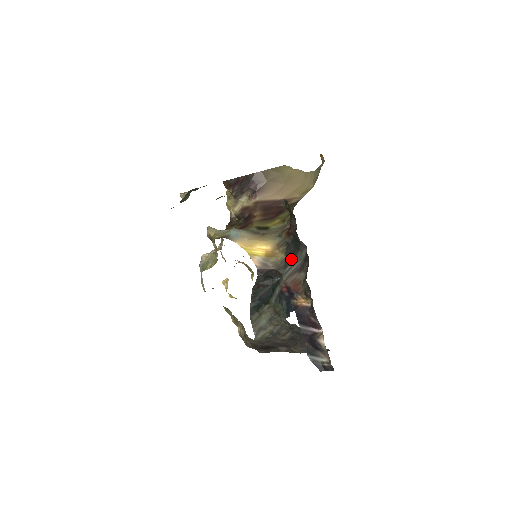
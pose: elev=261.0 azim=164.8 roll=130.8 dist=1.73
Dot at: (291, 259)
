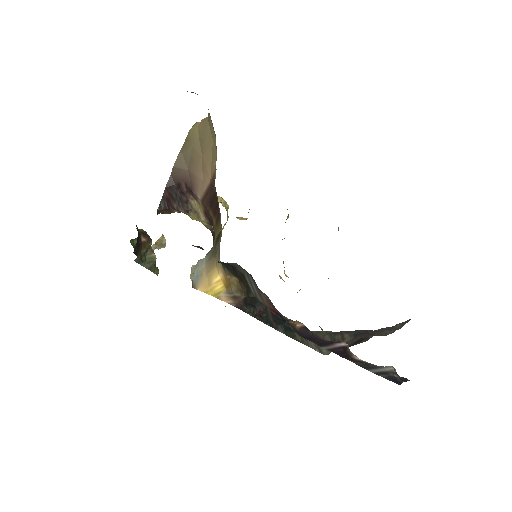
Dot at: (243, 278)
